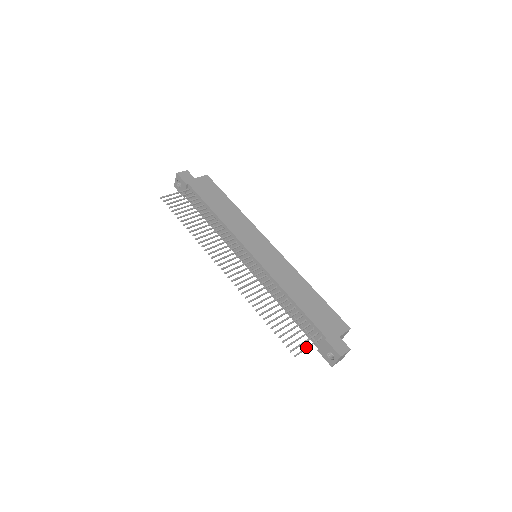
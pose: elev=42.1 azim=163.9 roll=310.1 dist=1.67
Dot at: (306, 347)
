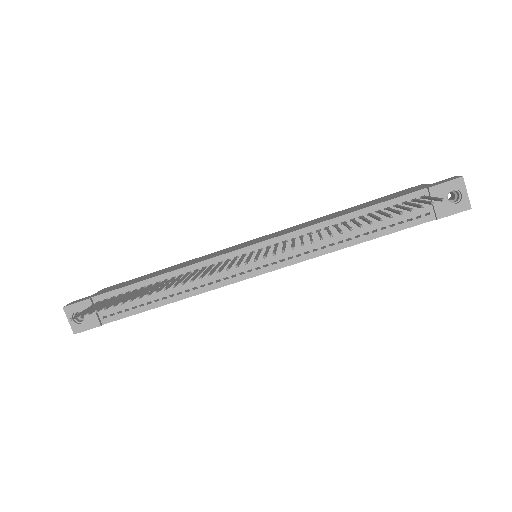
Dot at: (432, 198)
